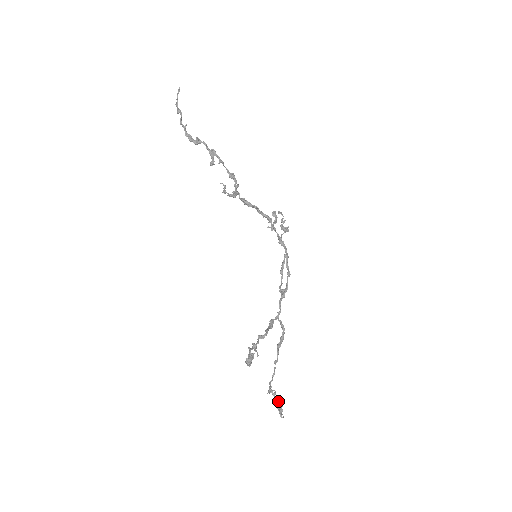
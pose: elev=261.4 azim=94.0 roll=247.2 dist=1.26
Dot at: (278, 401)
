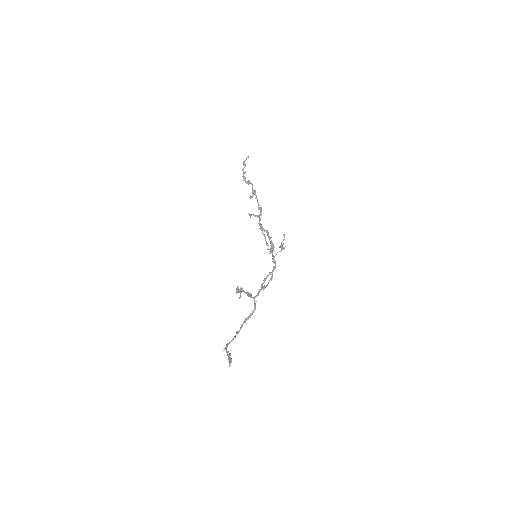
Dot at: (229, 357)
